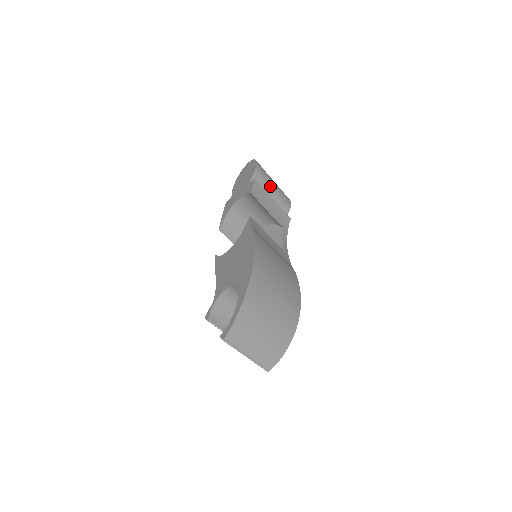
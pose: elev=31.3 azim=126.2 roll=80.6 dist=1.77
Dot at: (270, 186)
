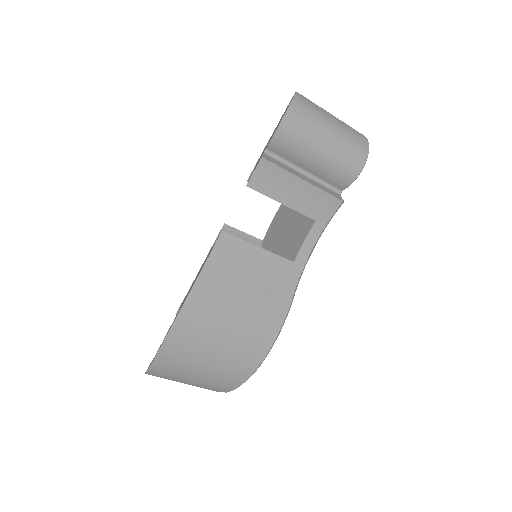
Dot at: (310, 152)
